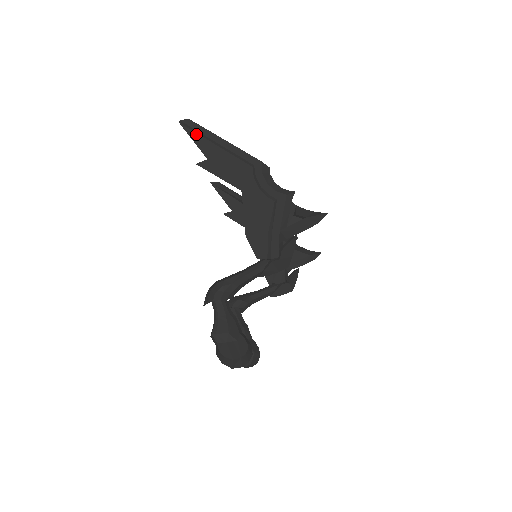
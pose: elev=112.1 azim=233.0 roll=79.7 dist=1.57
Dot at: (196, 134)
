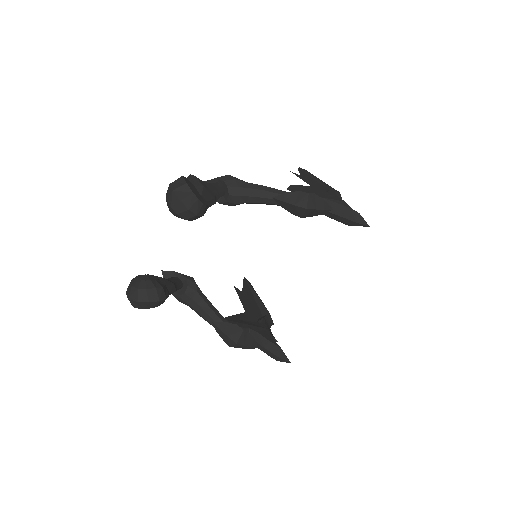
Dot at: (304, 173)
